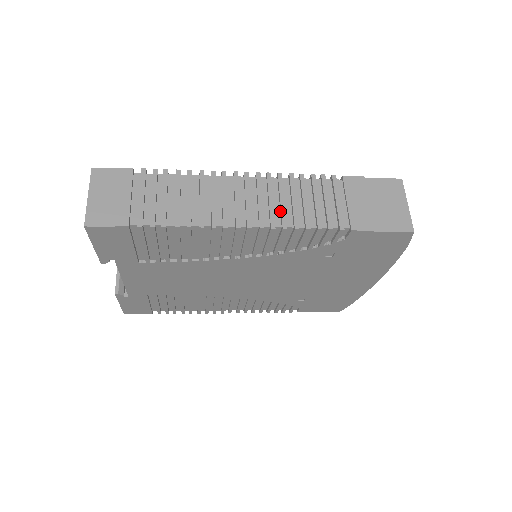
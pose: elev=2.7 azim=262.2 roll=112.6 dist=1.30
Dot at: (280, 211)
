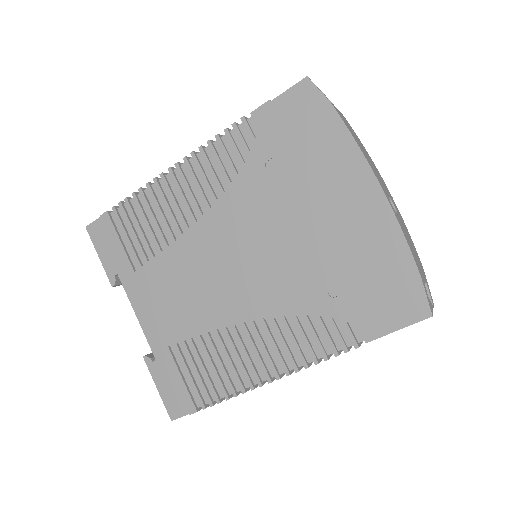
Dot at: occluded
